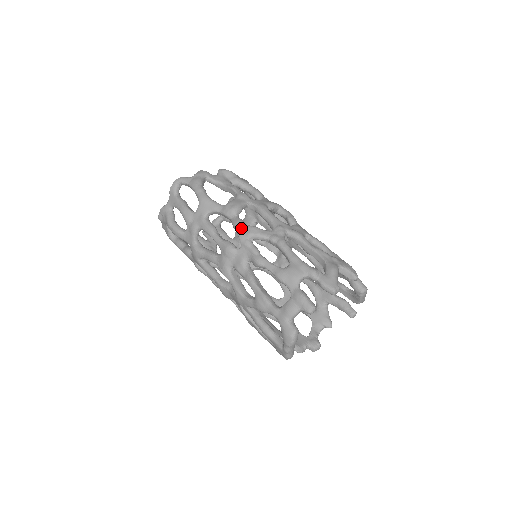
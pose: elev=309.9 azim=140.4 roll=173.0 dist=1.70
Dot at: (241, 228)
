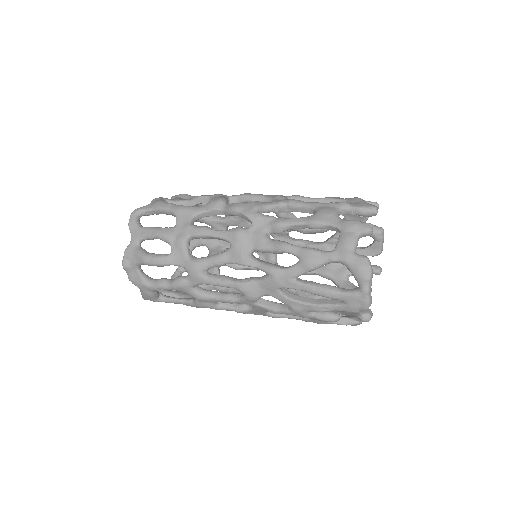
Dot at: (242, 207)
